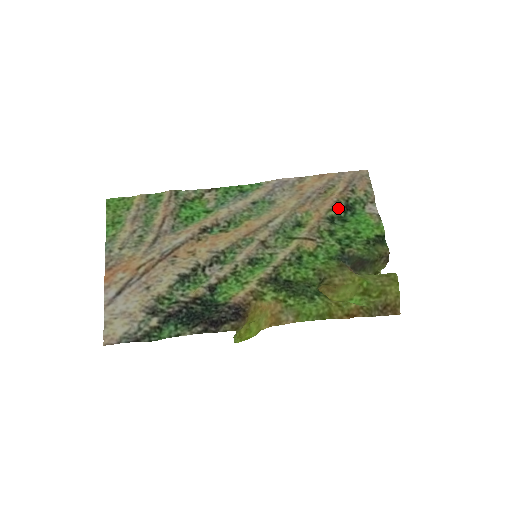
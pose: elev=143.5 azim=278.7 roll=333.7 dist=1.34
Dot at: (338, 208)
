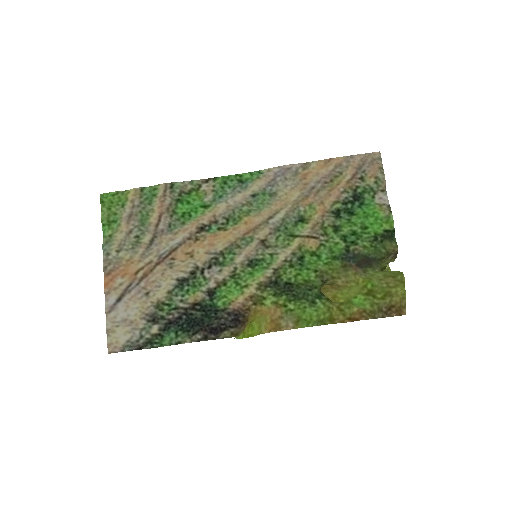
Dot at: (345, 199)
